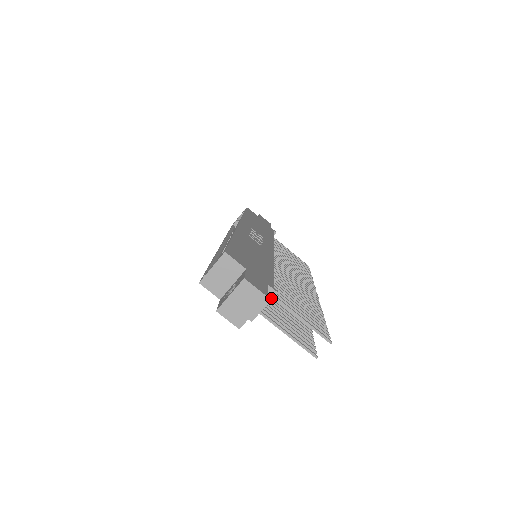
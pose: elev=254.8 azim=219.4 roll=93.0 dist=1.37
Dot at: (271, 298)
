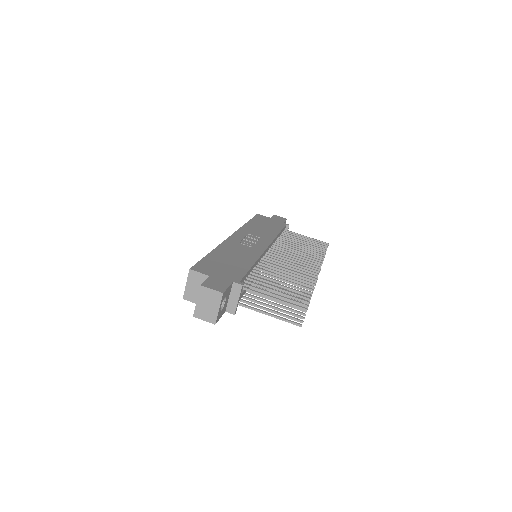
Dot at: (240, 291)
